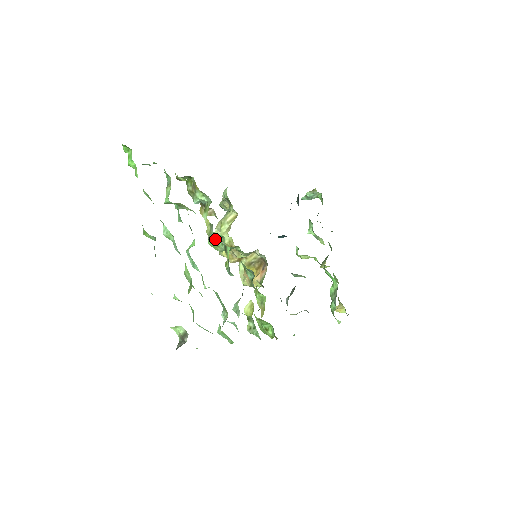
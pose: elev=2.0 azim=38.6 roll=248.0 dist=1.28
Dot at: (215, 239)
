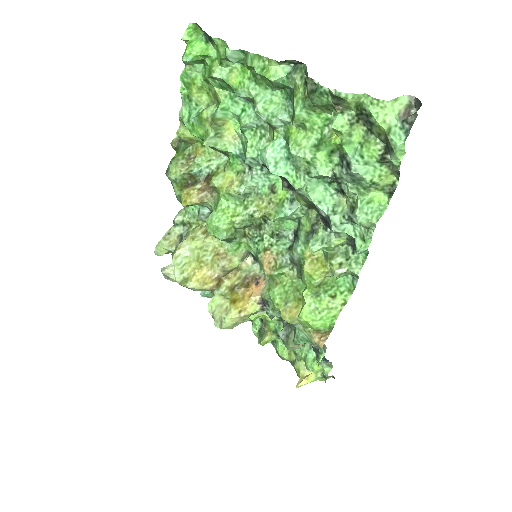
Dot at: (229, 210)
